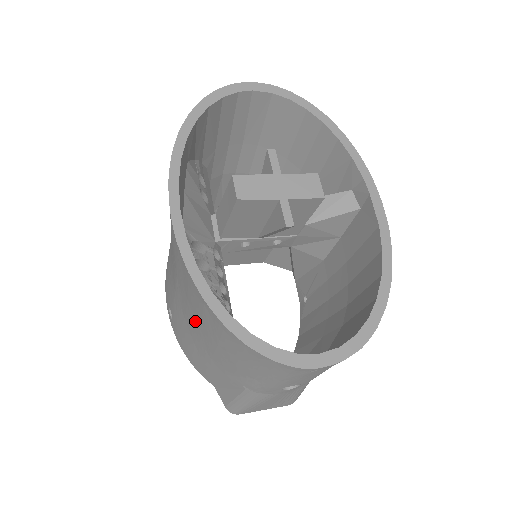
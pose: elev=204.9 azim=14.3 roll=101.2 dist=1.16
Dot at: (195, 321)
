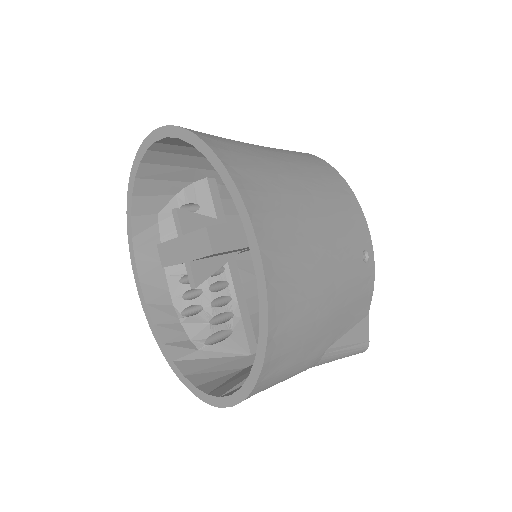
Dot at: occluded
